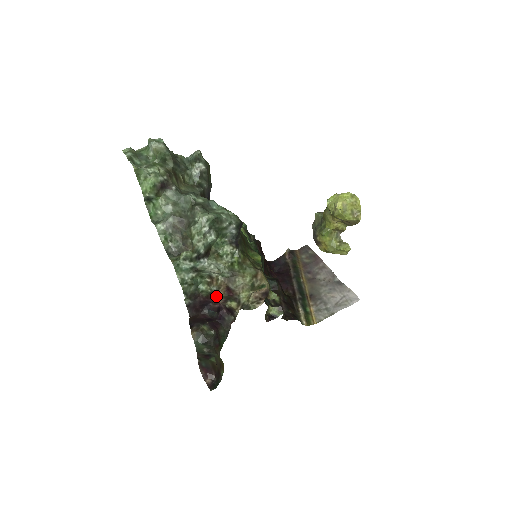
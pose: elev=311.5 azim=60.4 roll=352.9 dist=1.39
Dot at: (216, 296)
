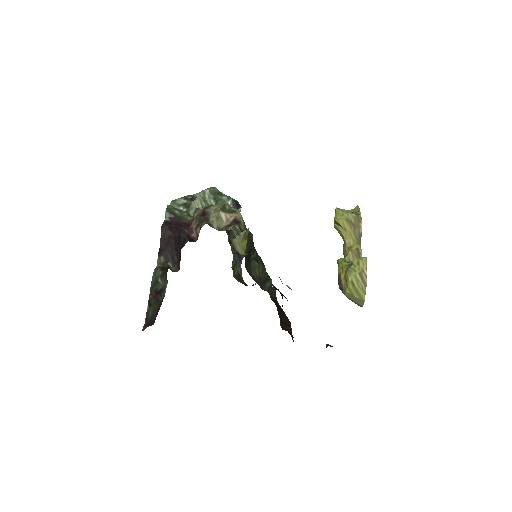
Dot at: (192, 223)
